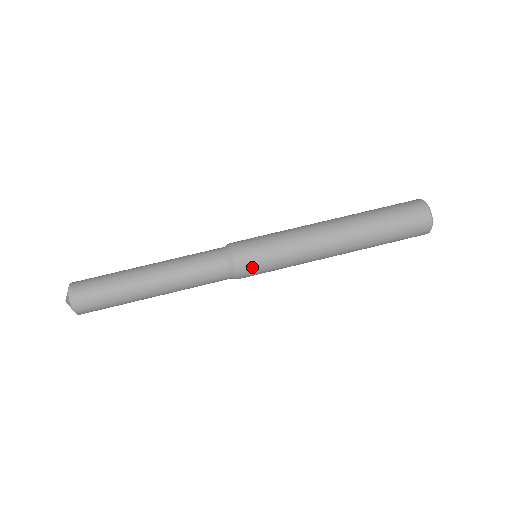
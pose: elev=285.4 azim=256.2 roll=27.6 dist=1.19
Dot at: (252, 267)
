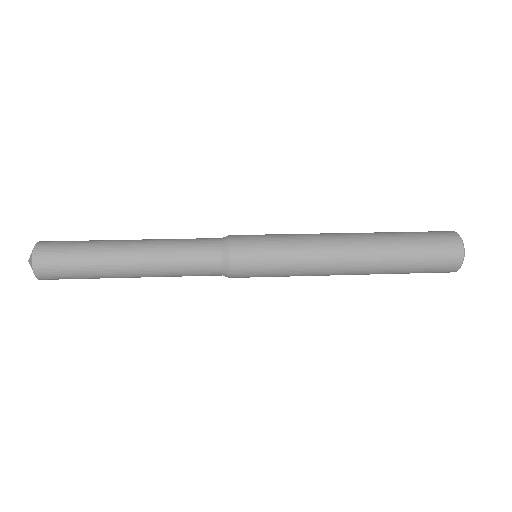
Dot at: (248, 238)
